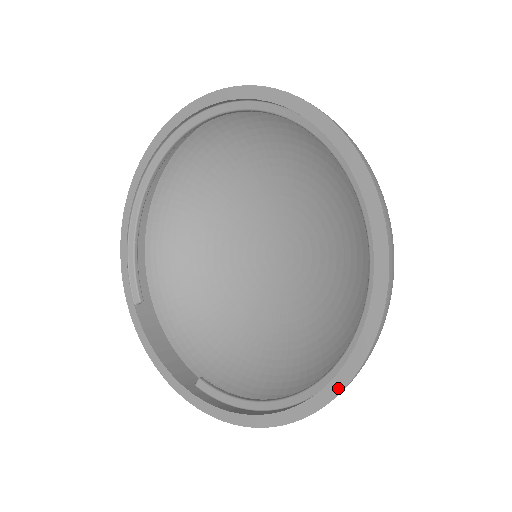
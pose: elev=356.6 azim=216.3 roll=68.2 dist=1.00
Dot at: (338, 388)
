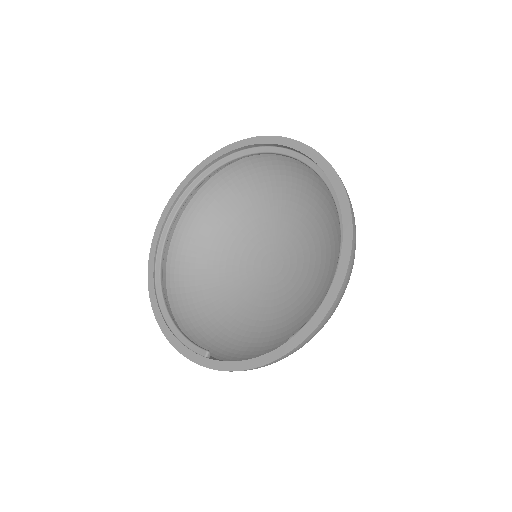
Dot at: (346, 203)
